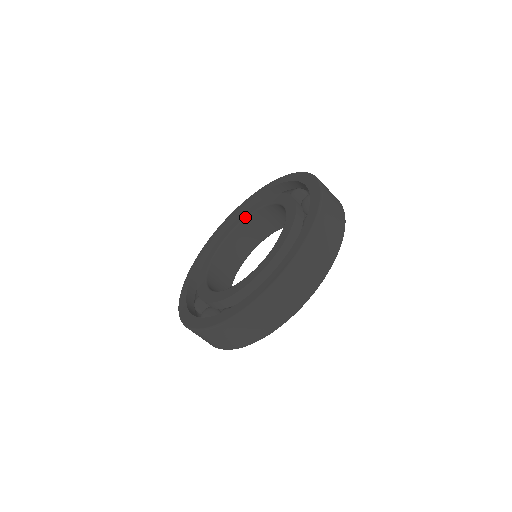
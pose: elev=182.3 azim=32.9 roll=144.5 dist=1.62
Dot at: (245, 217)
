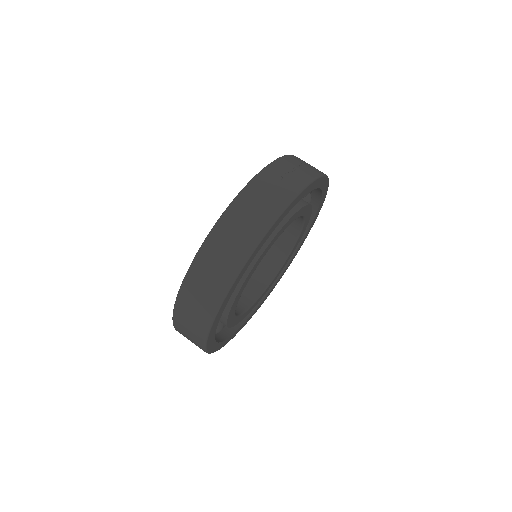
Dot at: occluded
